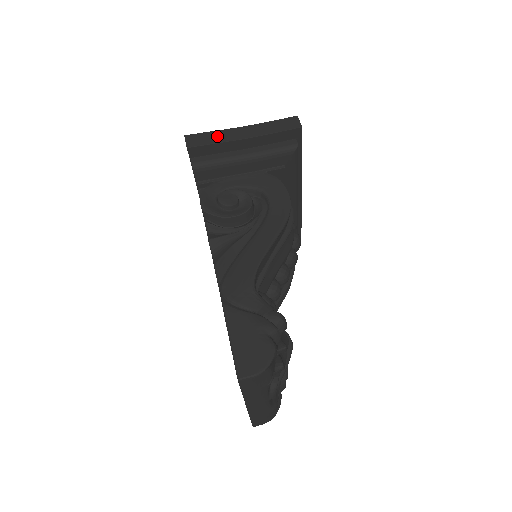
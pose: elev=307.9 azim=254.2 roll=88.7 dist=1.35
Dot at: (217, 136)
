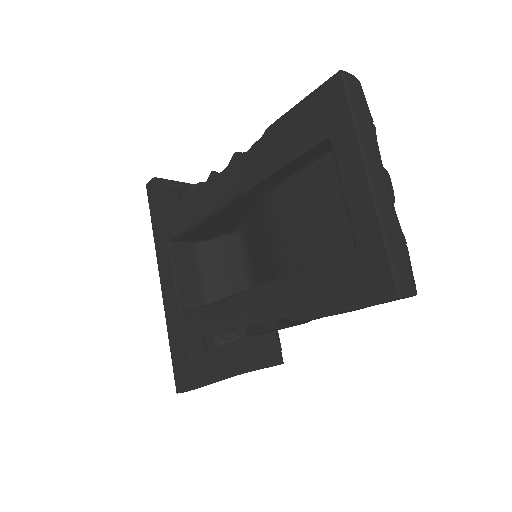
Dot at: occluded
